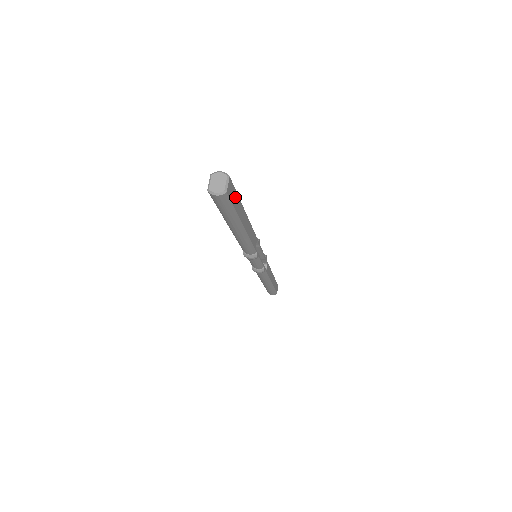
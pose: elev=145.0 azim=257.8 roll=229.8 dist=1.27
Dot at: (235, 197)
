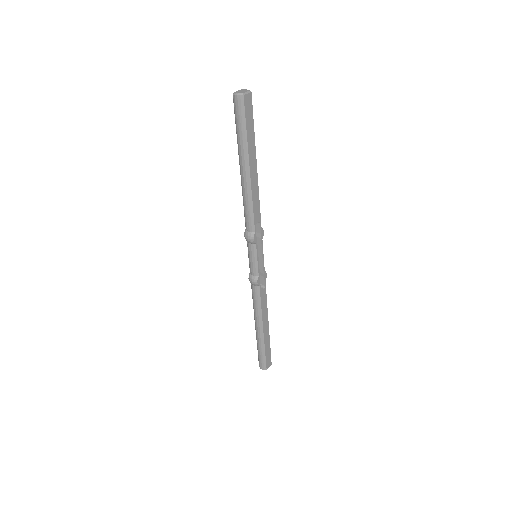
Dot at: (250, 121)
